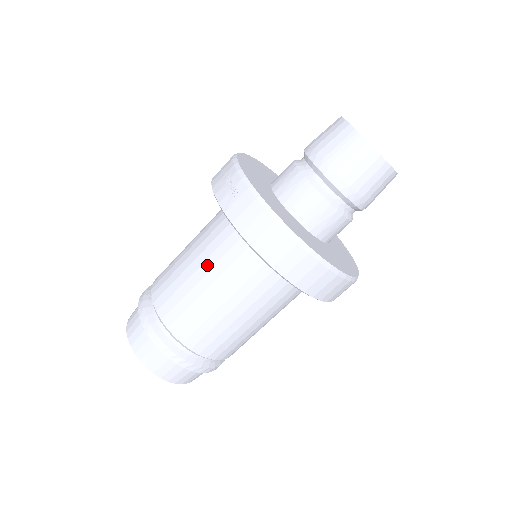
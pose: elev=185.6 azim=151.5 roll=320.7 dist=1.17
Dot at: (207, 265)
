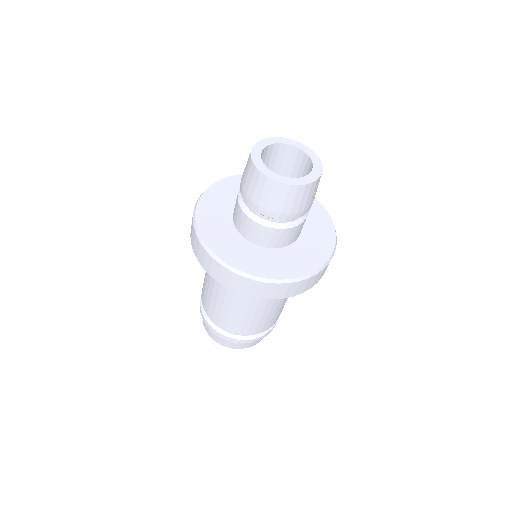
Dot at: occluded
